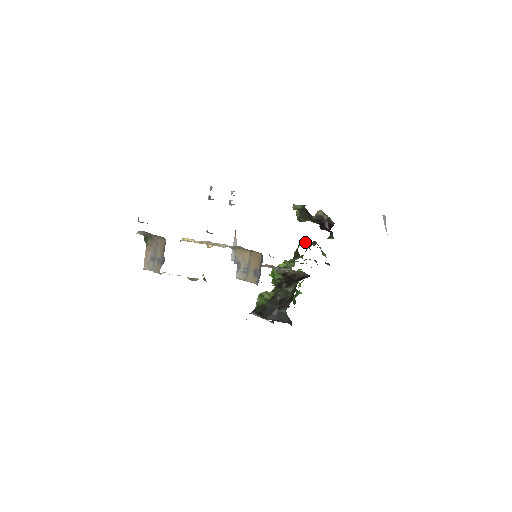
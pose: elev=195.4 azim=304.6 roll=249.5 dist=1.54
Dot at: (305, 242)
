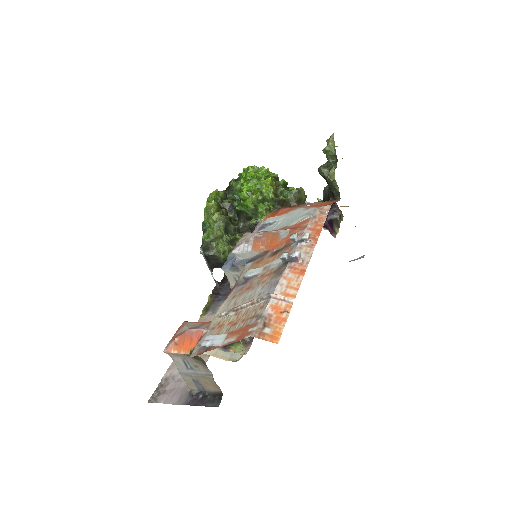
Dot at: (300, 198)
